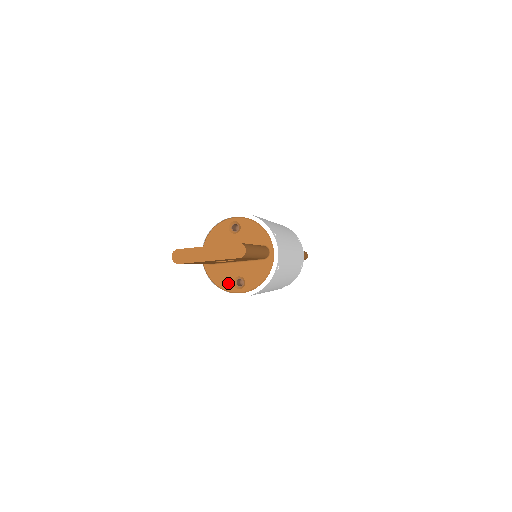
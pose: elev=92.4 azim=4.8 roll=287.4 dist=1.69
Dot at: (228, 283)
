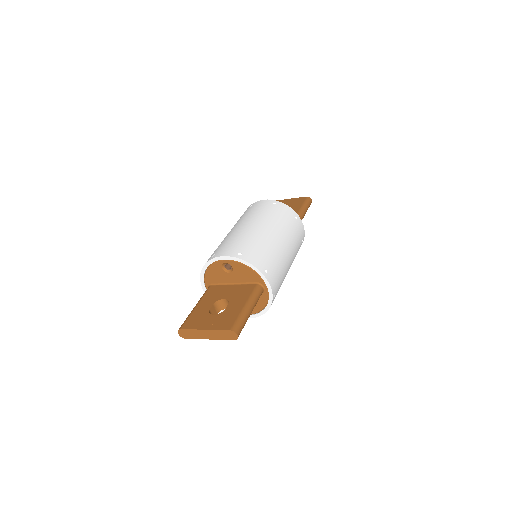
Dot at: occluded
